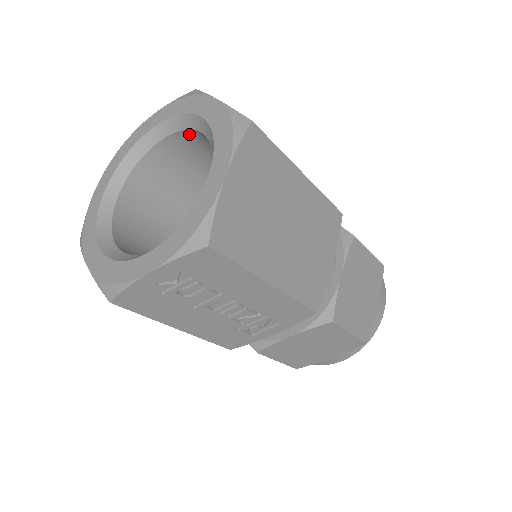
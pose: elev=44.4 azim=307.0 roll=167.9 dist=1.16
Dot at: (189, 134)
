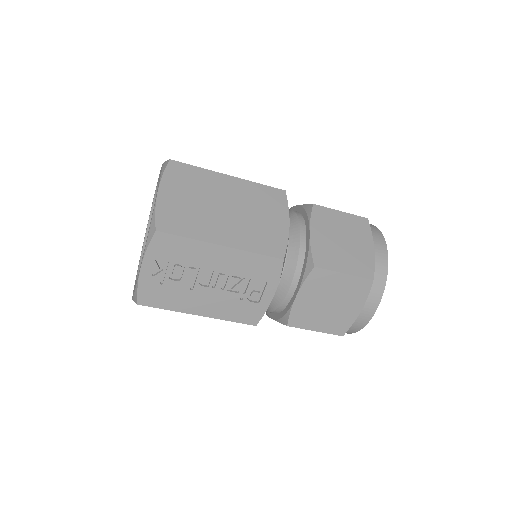
Dot at: occluded
